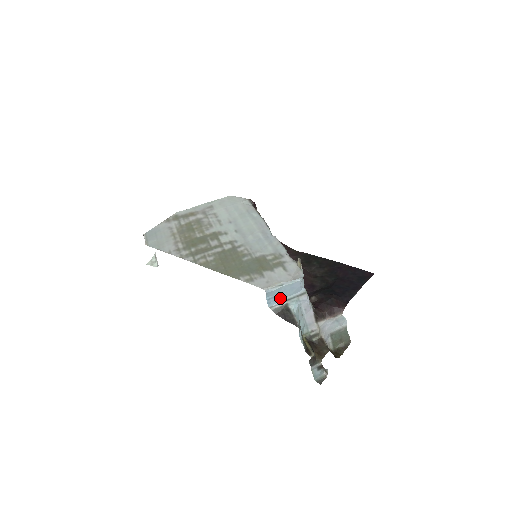
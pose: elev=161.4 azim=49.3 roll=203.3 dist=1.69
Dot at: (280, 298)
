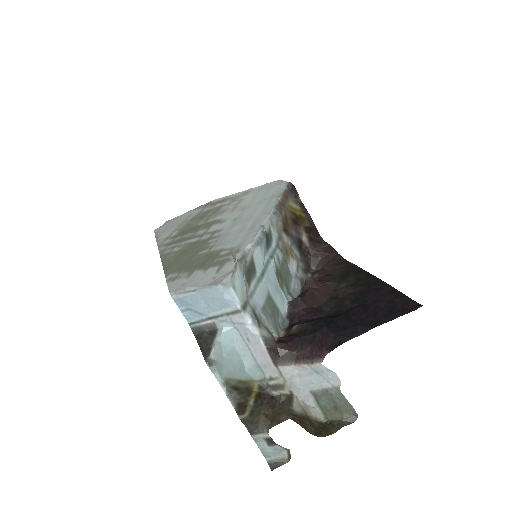
Dot at: (200, 312)
